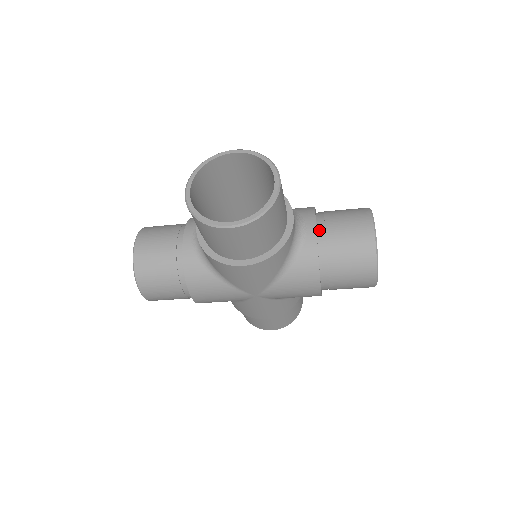
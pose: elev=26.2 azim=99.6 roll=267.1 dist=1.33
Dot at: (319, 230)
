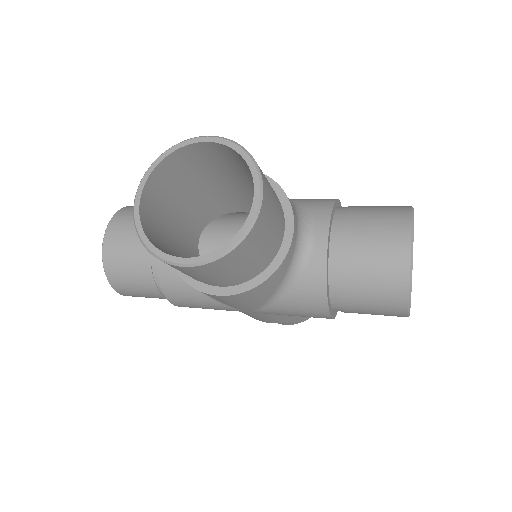
Dot at: (333, 243)
